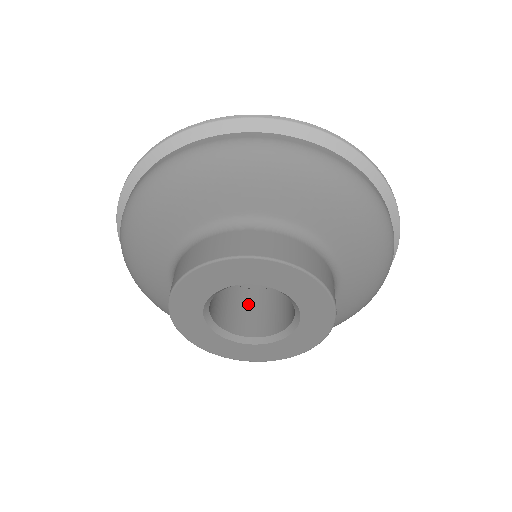
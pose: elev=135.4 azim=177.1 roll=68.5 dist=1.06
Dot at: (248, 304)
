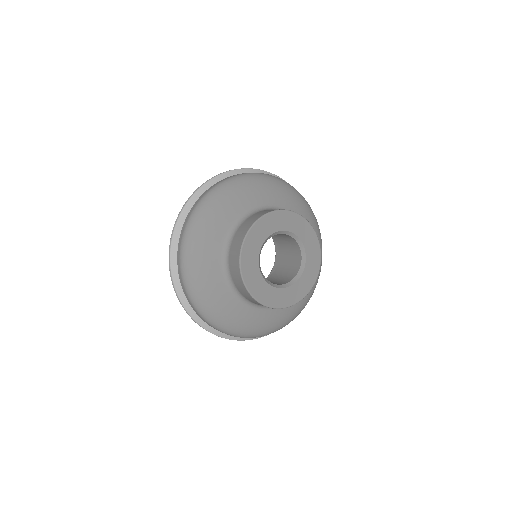
Dot at: (282, 272)
